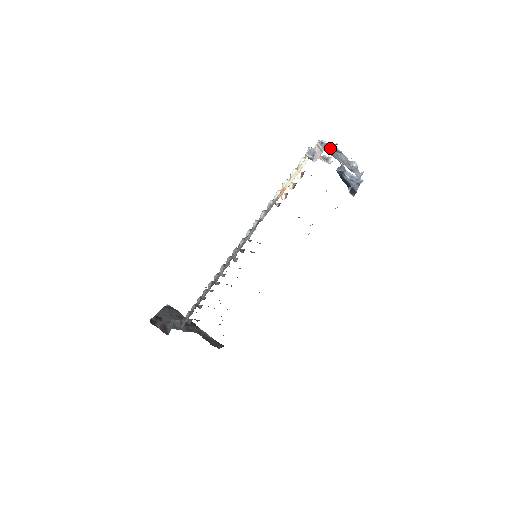
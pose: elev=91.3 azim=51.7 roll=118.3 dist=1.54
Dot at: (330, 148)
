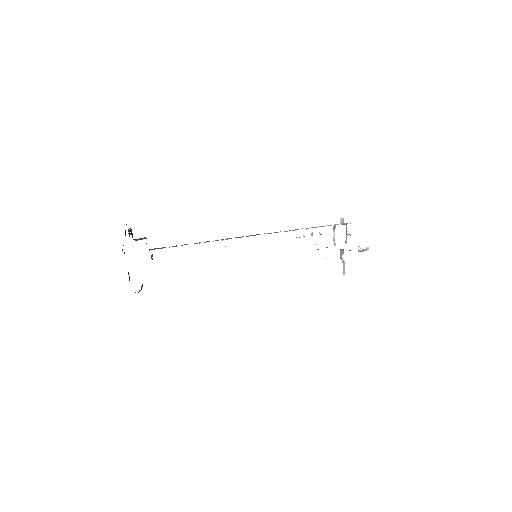
Dot at: (346, 234)
